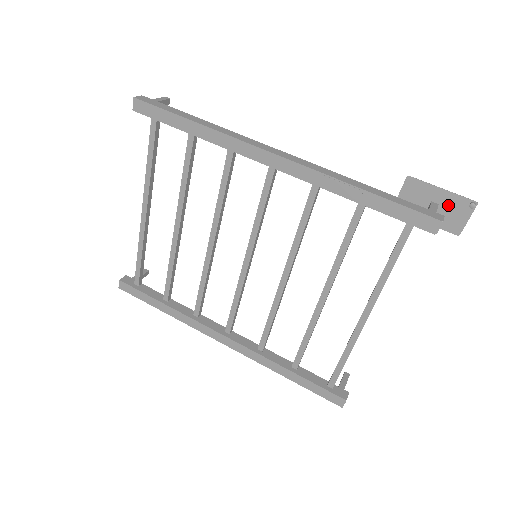
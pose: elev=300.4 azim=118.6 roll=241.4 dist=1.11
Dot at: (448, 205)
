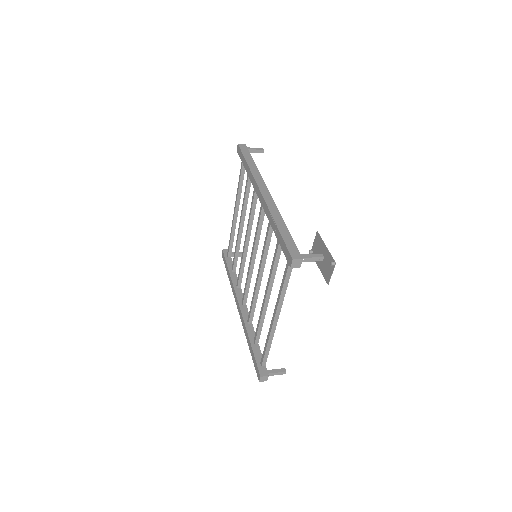
Dot at: (327, 259)
